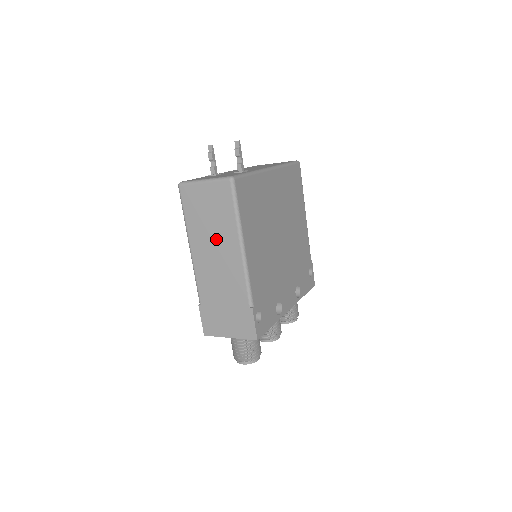
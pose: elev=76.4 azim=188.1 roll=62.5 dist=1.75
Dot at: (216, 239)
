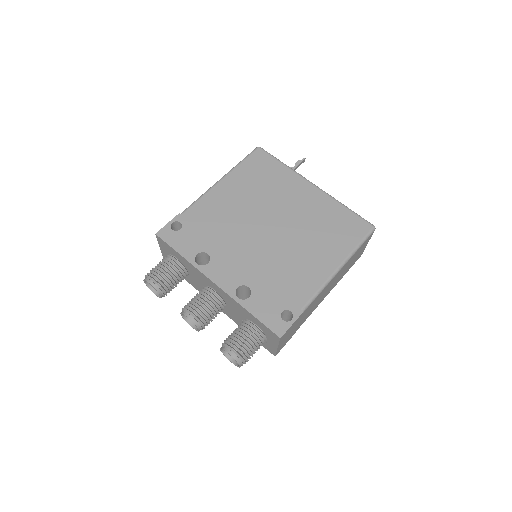
Dot at: occluded
